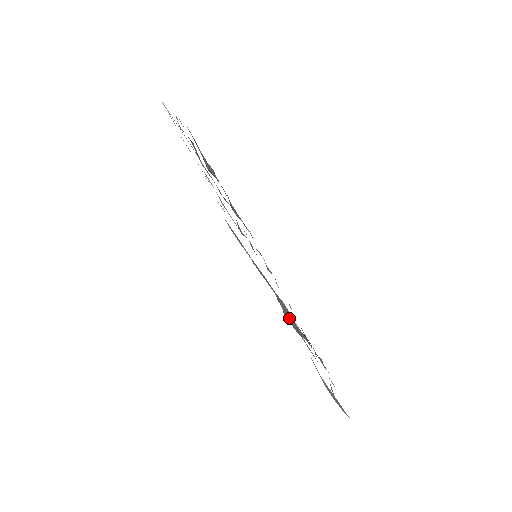
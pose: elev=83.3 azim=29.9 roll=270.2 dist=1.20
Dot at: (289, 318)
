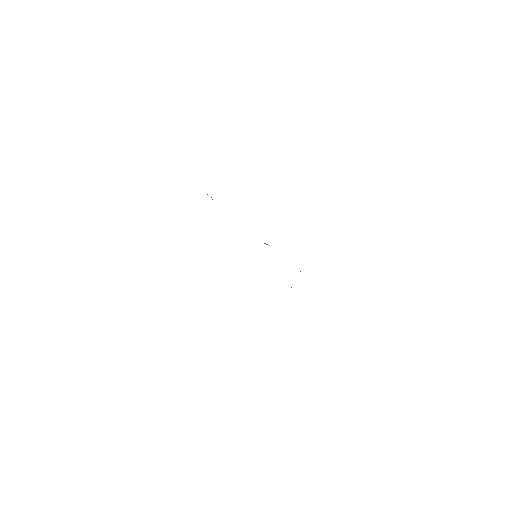
Dot at: occluded
